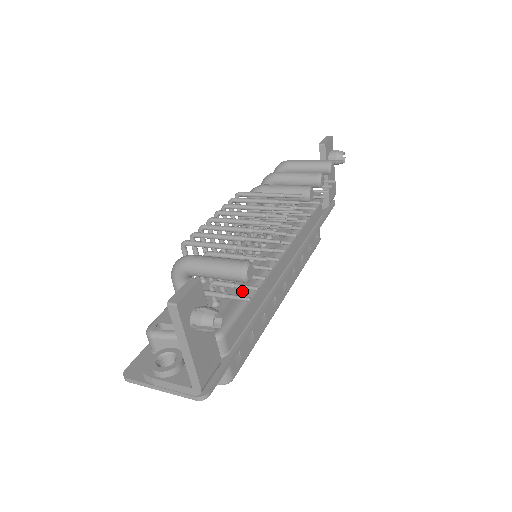
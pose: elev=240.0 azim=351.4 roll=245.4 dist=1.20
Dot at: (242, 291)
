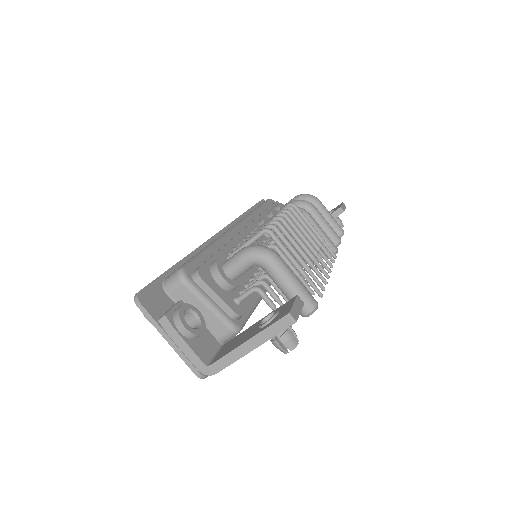
Dot at: occluded
